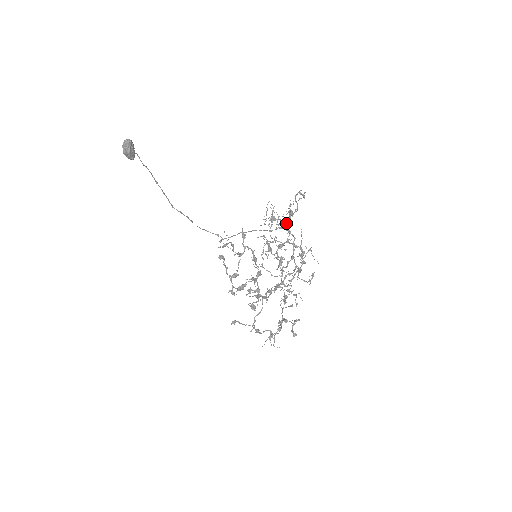
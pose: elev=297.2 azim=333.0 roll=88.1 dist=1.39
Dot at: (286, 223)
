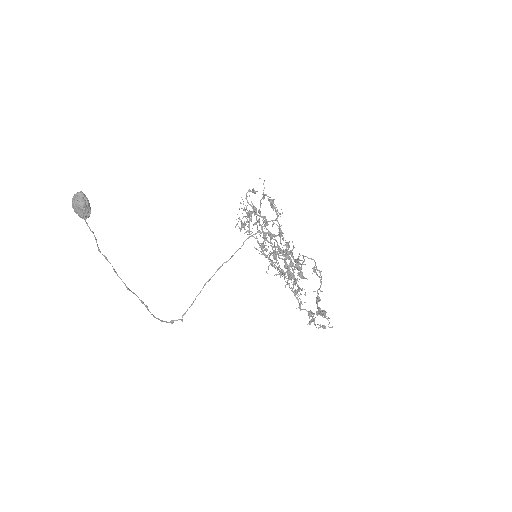
Dot at: (249, 231)
